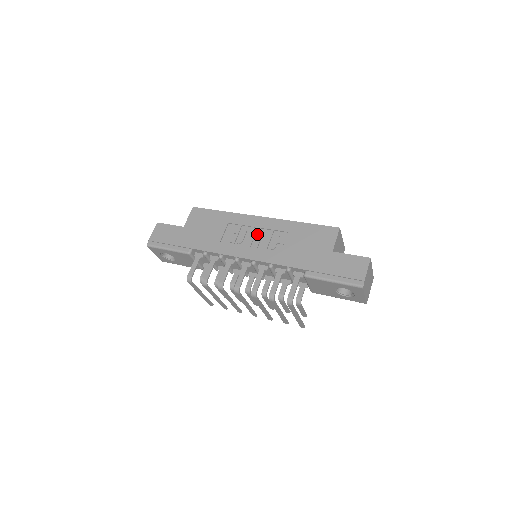
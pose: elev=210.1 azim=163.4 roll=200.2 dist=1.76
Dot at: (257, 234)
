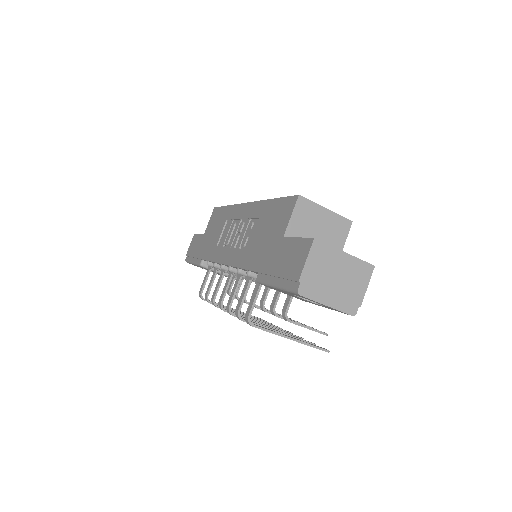
Dot at: (238, 228)
